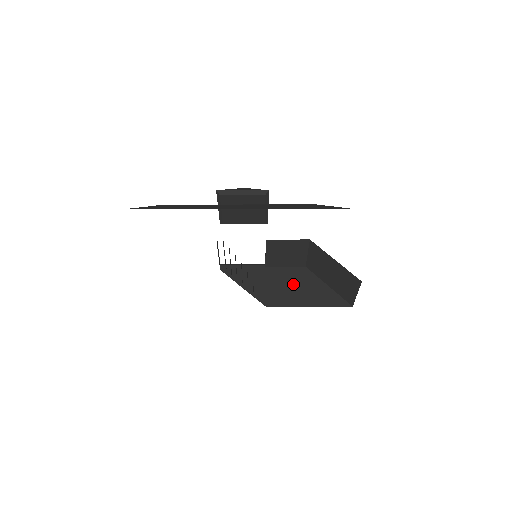
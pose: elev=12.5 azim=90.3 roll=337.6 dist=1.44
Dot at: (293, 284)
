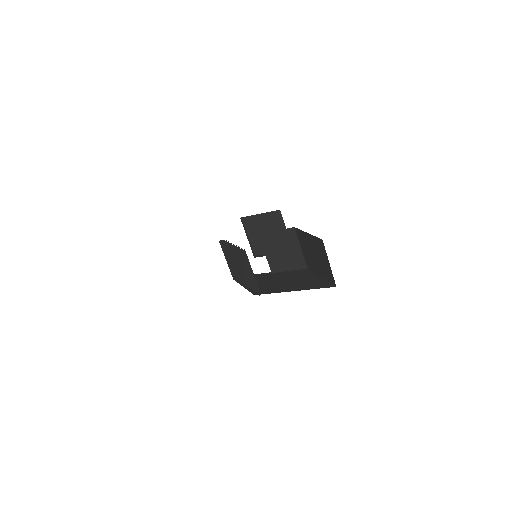
Dot at: (288, 280)
